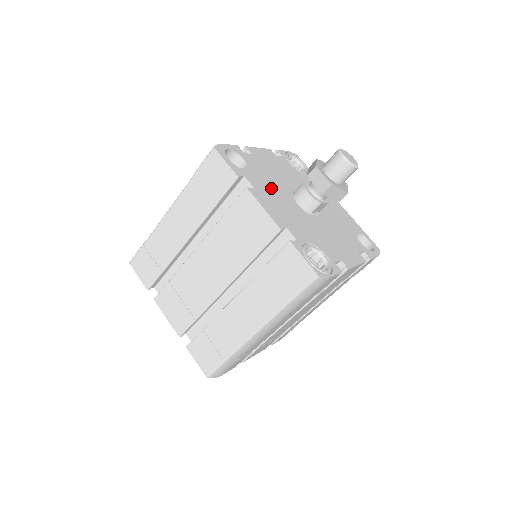
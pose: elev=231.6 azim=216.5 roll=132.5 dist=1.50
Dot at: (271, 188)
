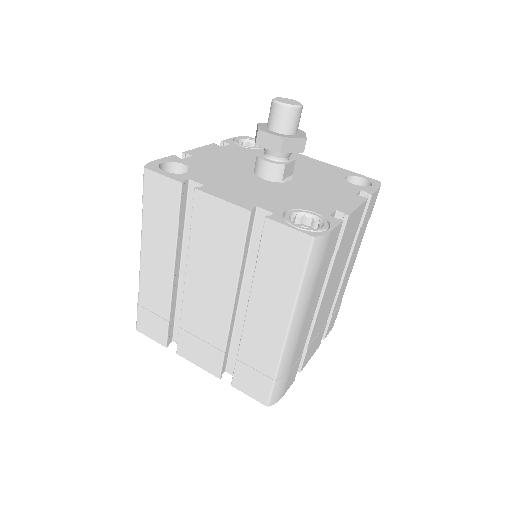
Dot at: (225, 177)
